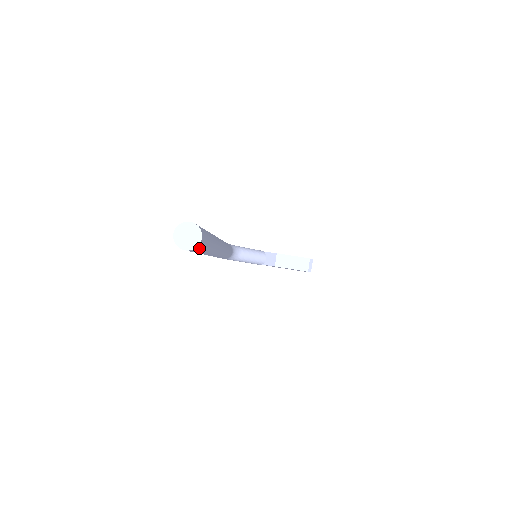
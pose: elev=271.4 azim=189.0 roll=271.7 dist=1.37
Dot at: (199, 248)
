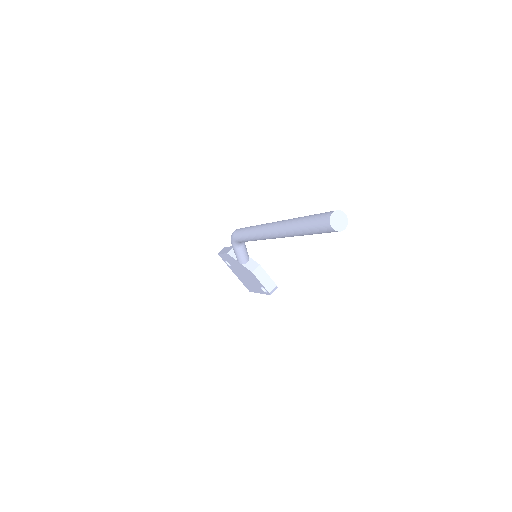
Dot at: occluded
